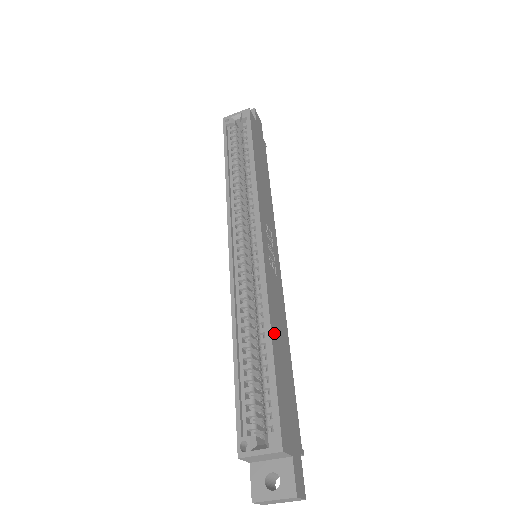
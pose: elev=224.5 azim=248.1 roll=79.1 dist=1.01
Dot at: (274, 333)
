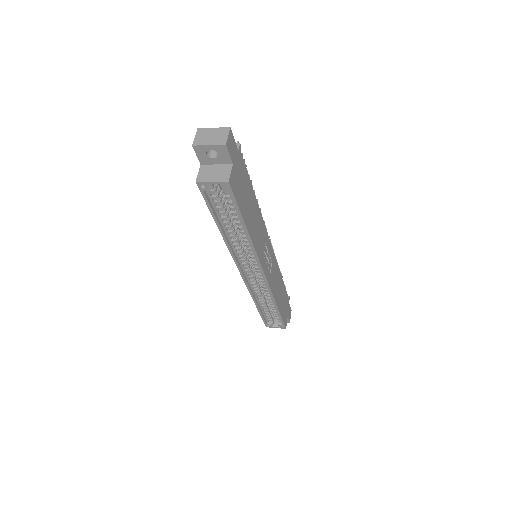
Dot at: (277, 301)
